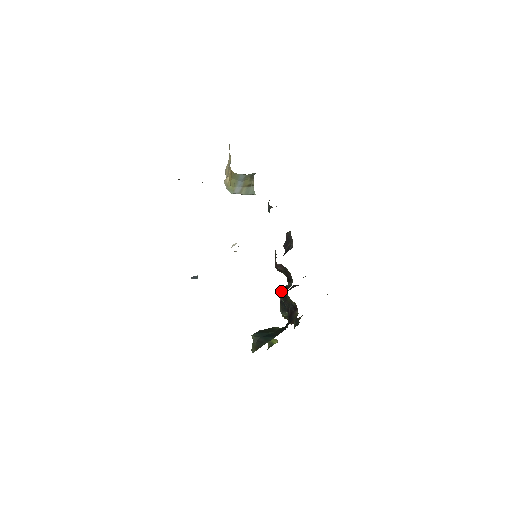
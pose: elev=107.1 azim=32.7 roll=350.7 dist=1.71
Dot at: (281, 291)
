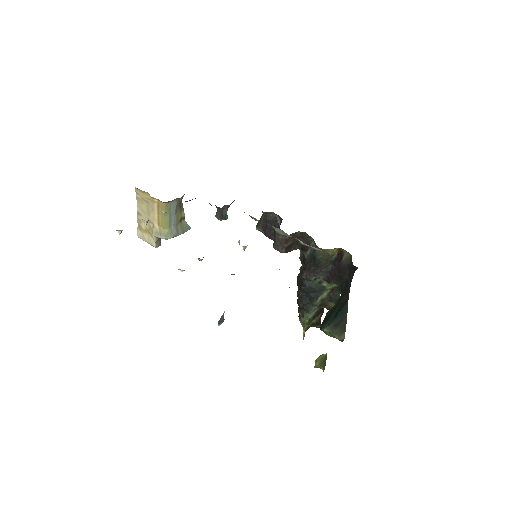
Dot at: (304, 272)
